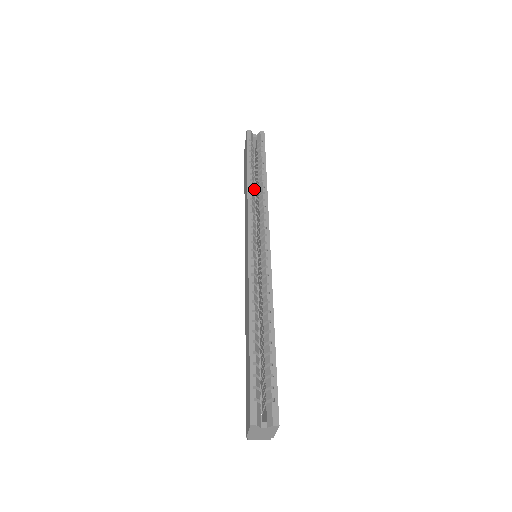
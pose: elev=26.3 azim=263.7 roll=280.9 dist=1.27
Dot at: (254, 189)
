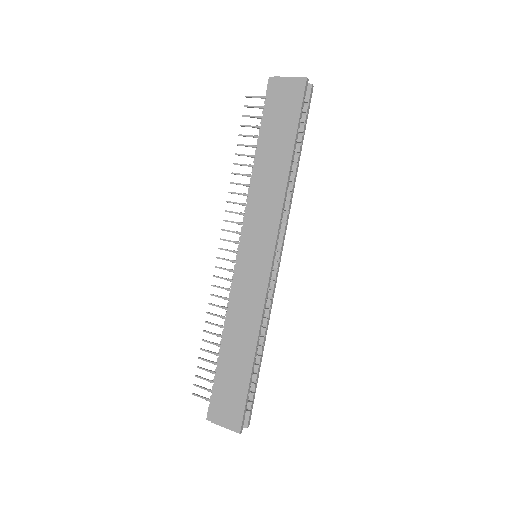
Dot at: occluded
